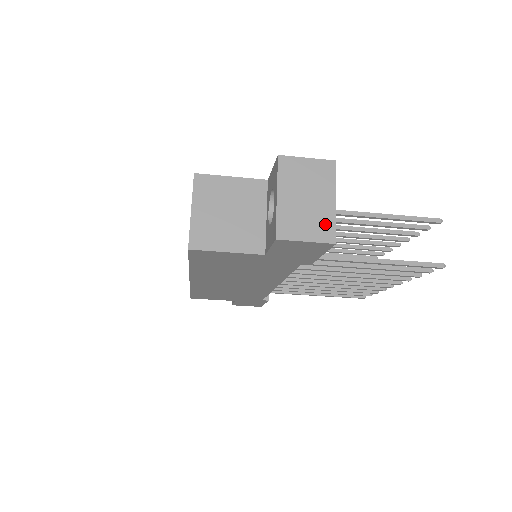
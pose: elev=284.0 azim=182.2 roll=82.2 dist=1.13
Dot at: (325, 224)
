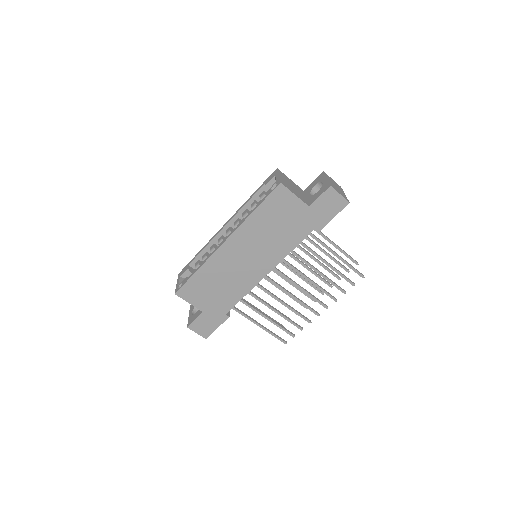
Dot at: (344, 196)
